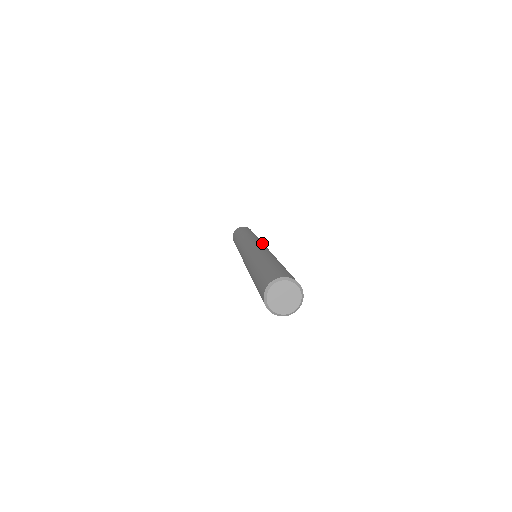
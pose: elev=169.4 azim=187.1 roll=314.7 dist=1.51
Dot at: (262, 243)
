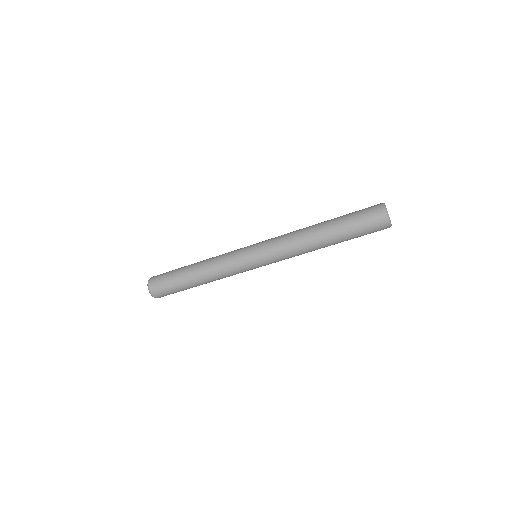
Dot at: occluded
